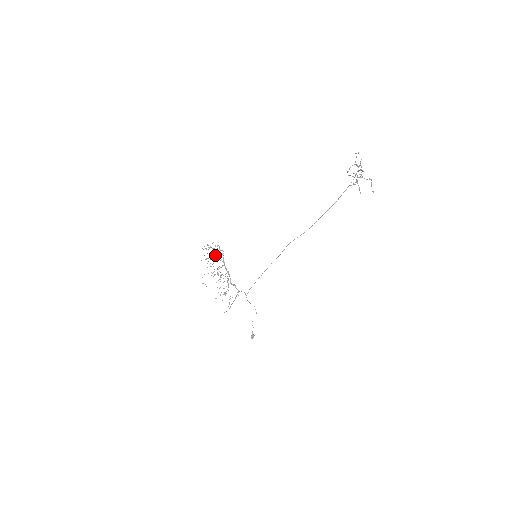
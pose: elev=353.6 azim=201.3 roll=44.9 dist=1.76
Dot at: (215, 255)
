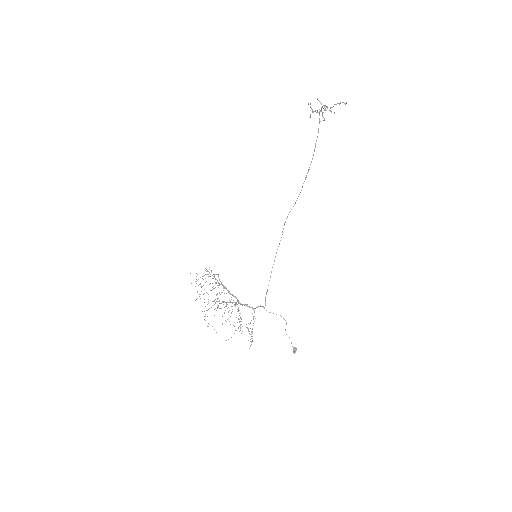
Dot at: occluded
